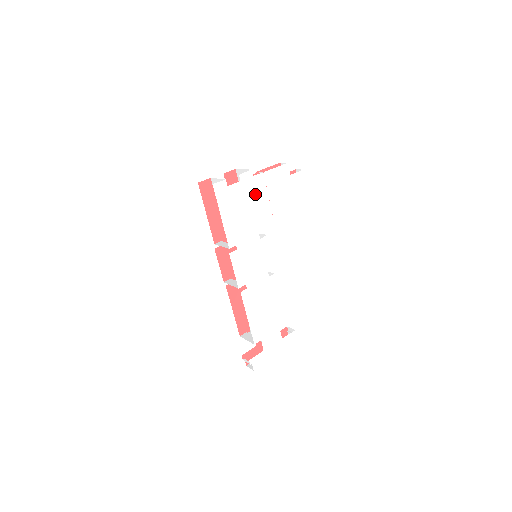
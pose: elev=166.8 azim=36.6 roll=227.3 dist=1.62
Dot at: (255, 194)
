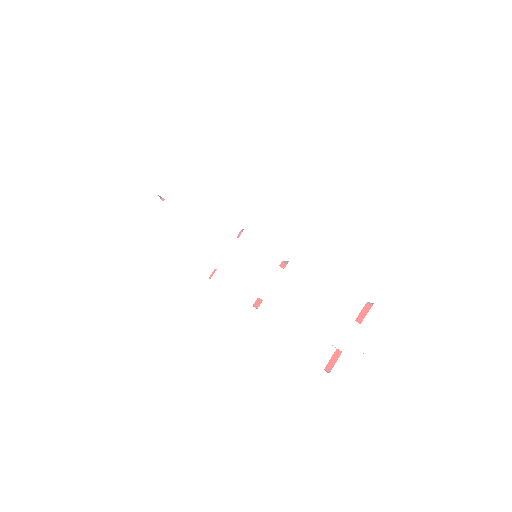
Dot at: (194, 198)
